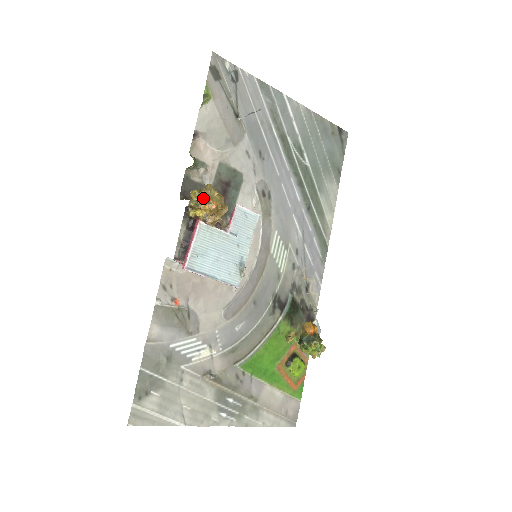
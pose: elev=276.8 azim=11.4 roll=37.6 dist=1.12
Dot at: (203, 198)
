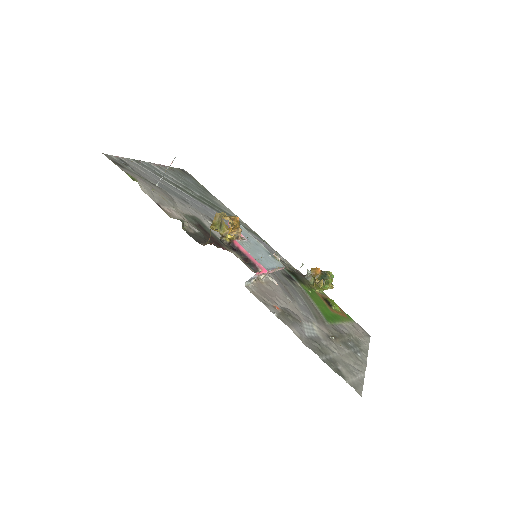
Dot at: (229, 218)
